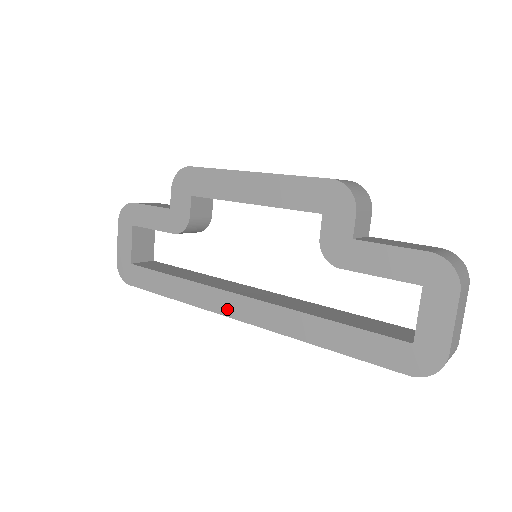
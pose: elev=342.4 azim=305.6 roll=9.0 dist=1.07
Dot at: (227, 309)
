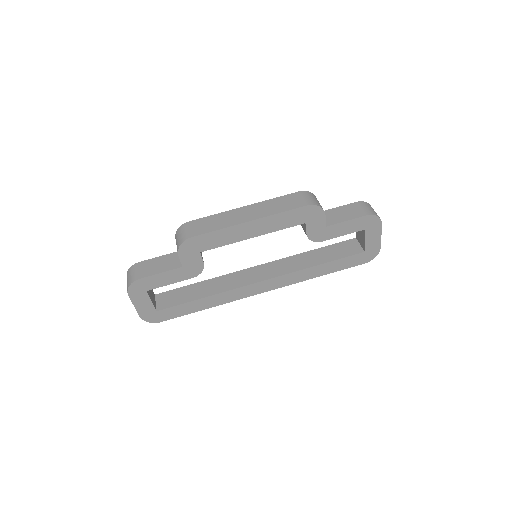
Dot at: (254, 292)
